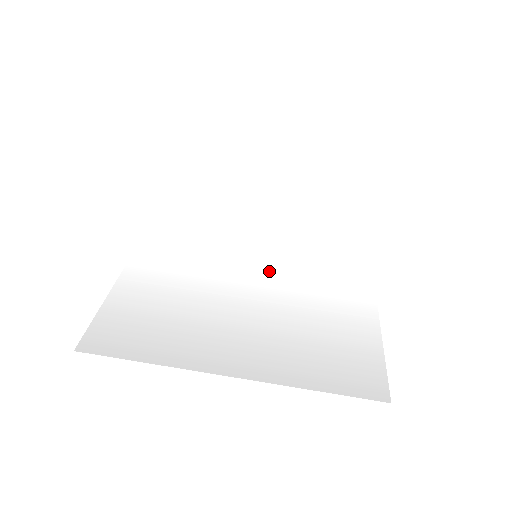
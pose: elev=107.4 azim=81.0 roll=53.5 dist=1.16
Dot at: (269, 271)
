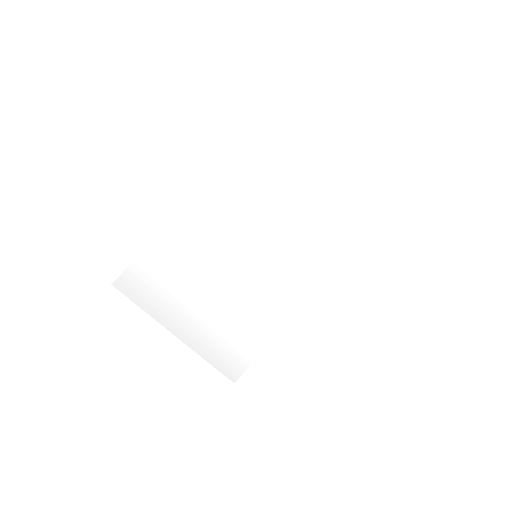
Dot at: (252, 274)
